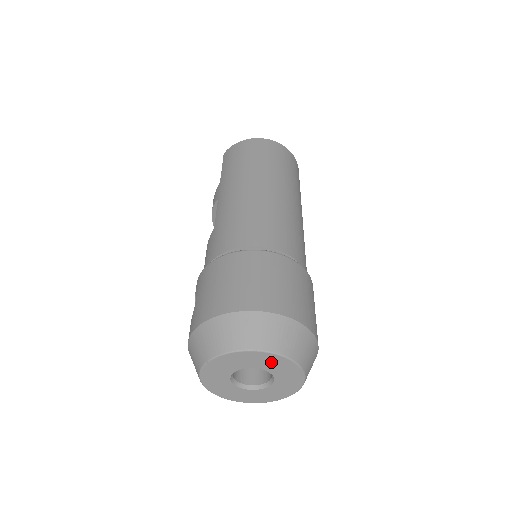
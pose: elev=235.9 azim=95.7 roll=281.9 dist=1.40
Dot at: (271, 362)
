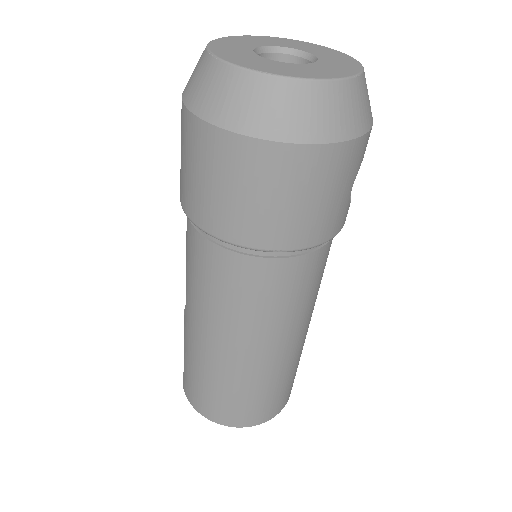
Dot at: (313, 48)
